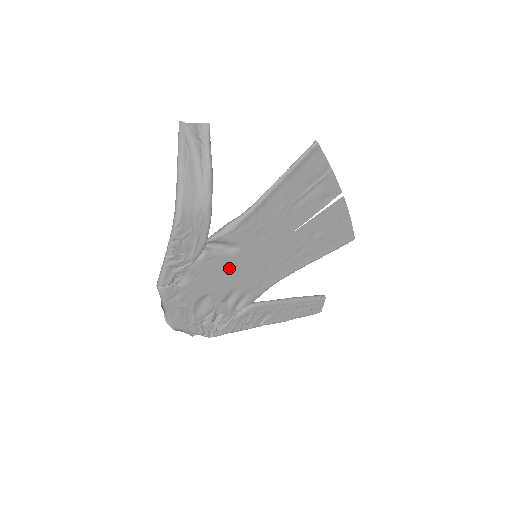
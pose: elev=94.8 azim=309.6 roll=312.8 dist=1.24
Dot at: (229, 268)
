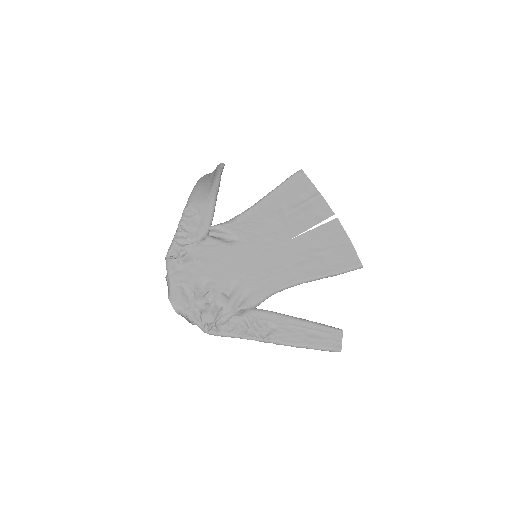
Dot at: (229, 258)
